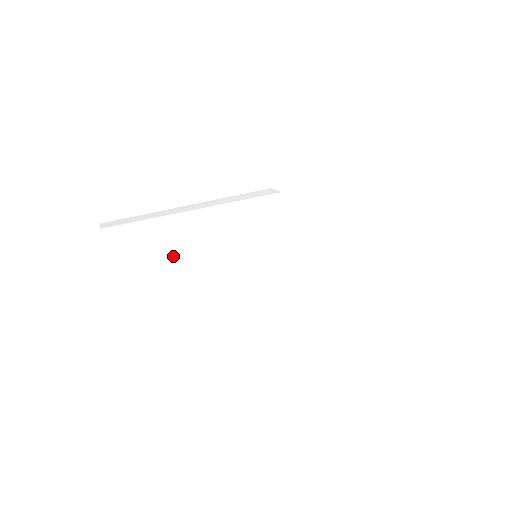
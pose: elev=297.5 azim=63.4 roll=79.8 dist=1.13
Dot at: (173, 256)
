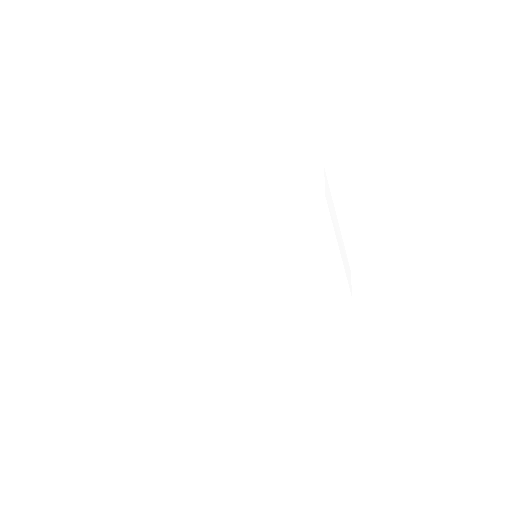
Dot at: (175, 217)
